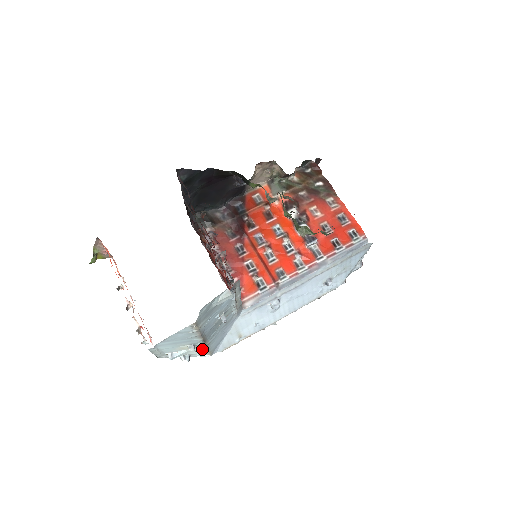
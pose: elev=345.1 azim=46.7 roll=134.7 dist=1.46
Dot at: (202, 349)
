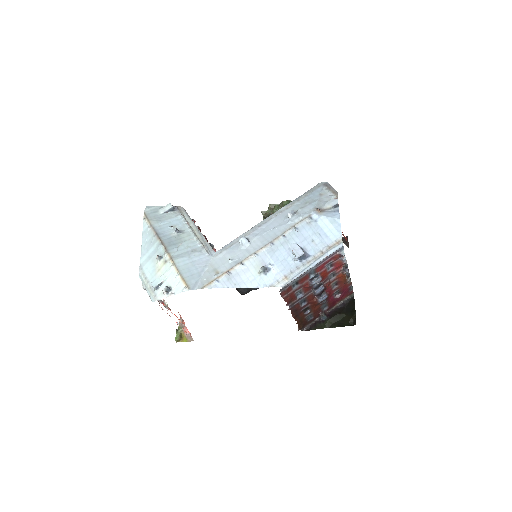
Dot at: (171, 267)
